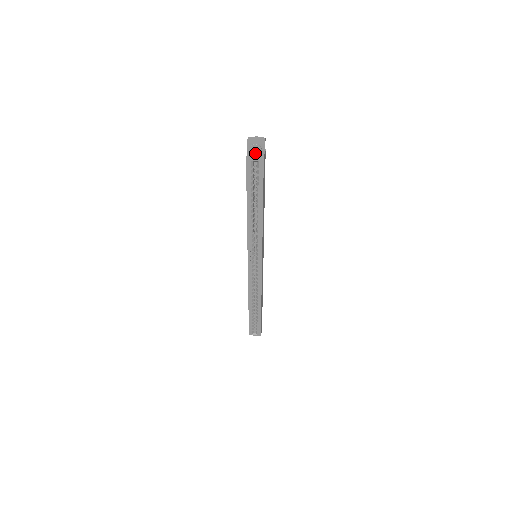
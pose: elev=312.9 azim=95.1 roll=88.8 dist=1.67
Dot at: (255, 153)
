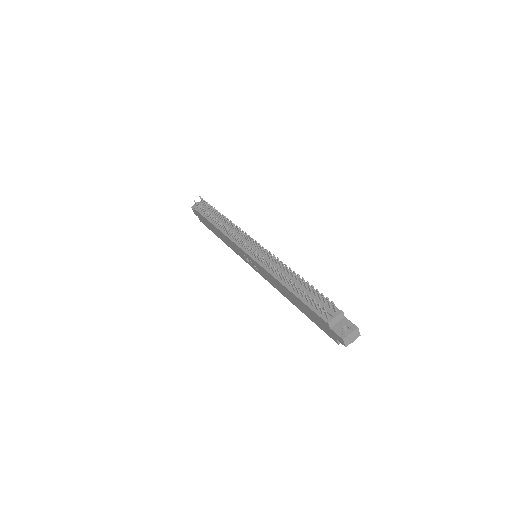
Dot at: occluded
